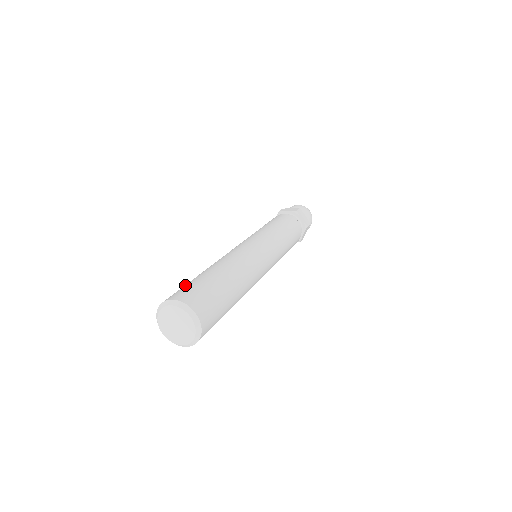
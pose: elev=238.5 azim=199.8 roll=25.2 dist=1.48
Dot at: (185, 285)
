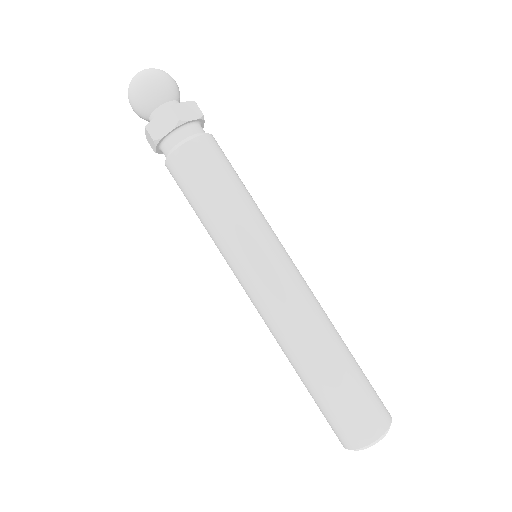
Dot at: (332, 414)
